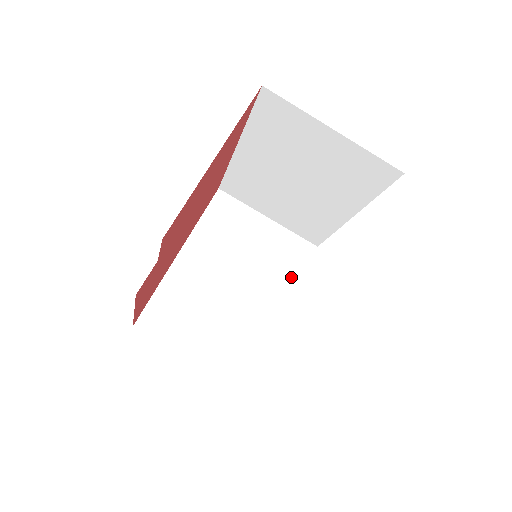
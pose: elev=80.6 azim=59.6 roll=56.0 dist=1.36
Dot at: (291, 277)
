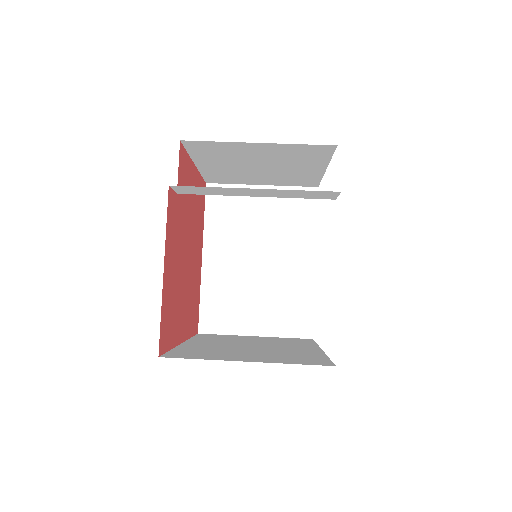
Dot at: (305, 344)
